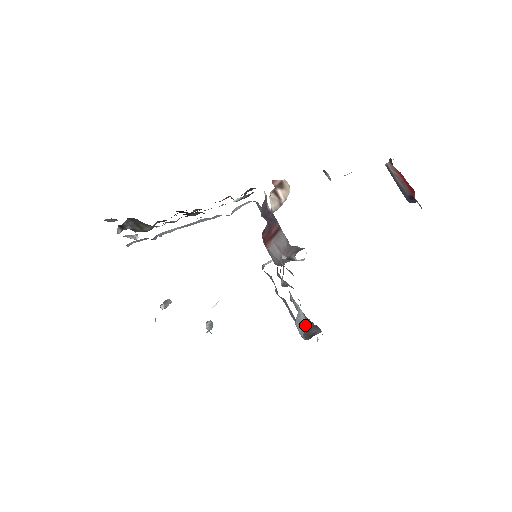
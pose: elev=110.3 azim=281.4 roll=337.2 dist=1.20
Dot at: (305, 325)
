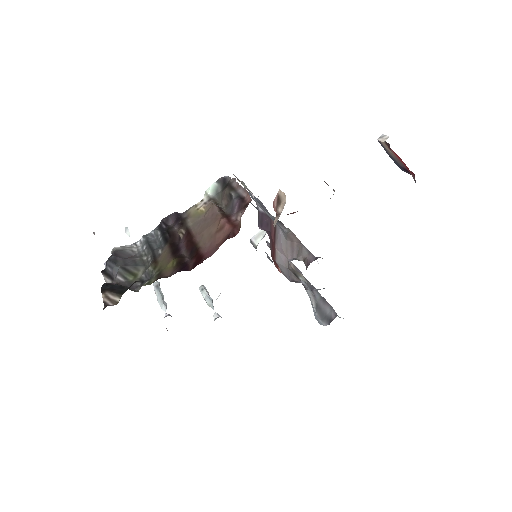
Dot at: (313, 298)
